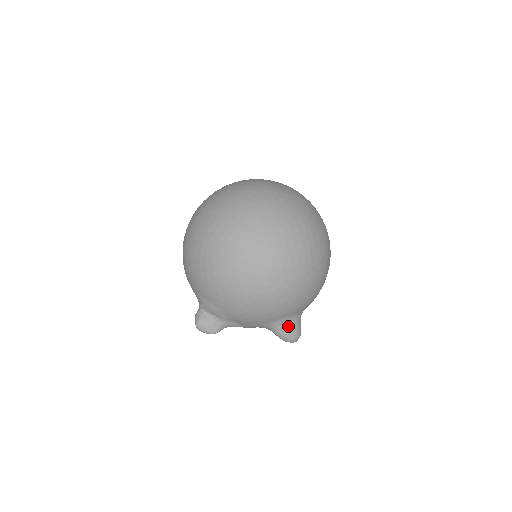
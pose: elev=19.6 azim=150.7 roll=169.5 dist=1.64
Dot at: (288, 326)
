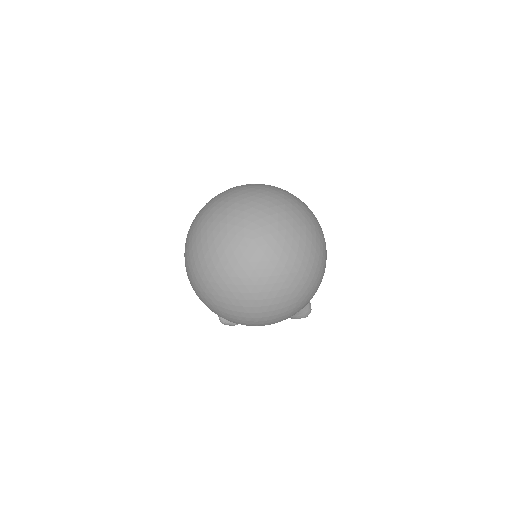
Dot at: (297, 314)
